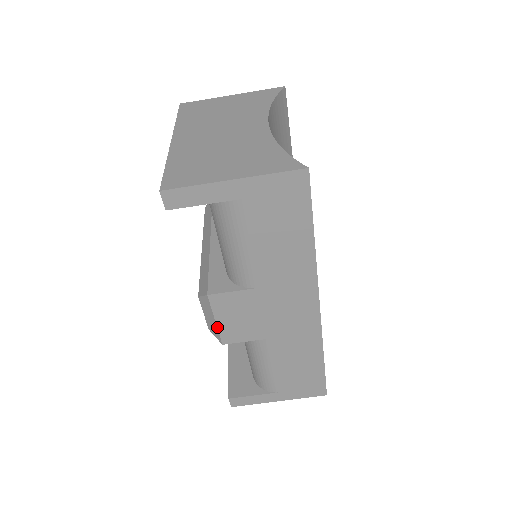
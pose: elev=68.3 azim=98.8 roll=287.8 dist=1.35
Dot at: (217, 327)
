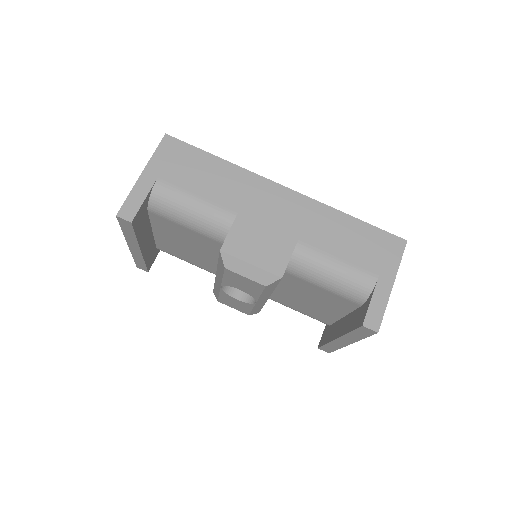
Dot at: (258, 268)
